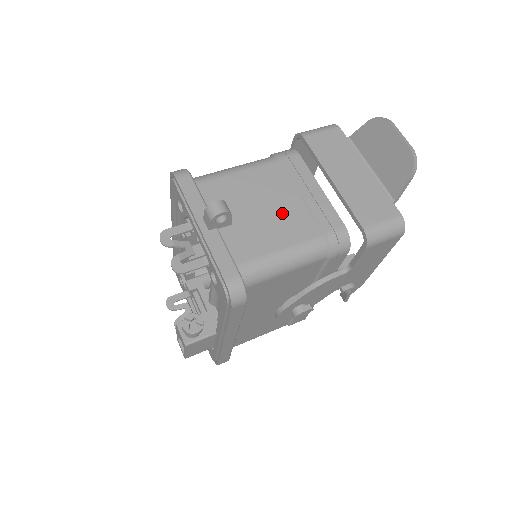
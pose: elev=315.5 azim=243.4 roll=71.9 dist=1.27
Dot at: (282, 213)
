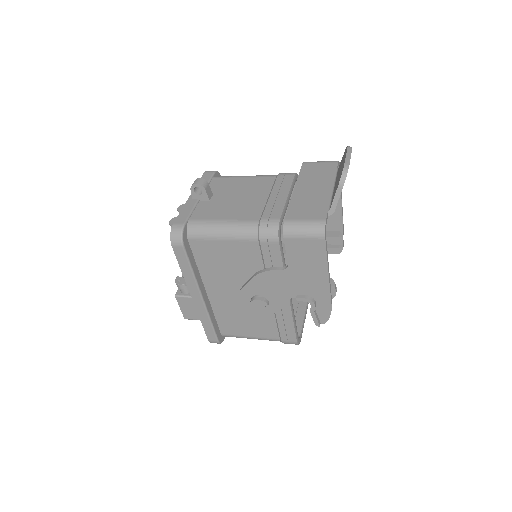
Dot at: (246, 203)
